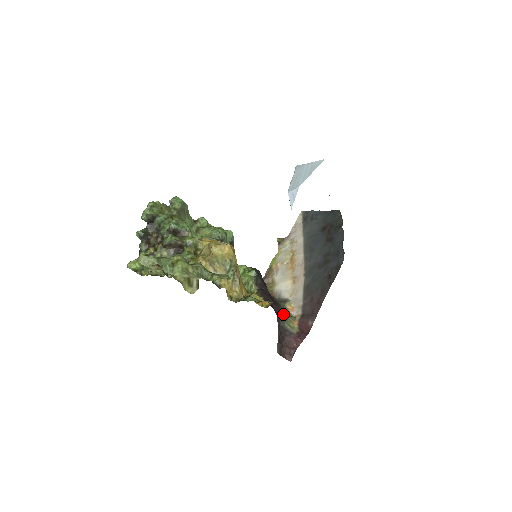
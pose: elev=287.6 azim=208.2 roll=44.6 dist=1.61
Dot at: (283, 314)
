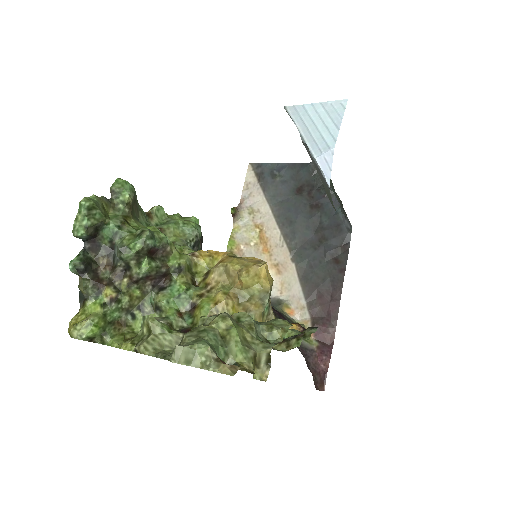
Dot at: occluded
